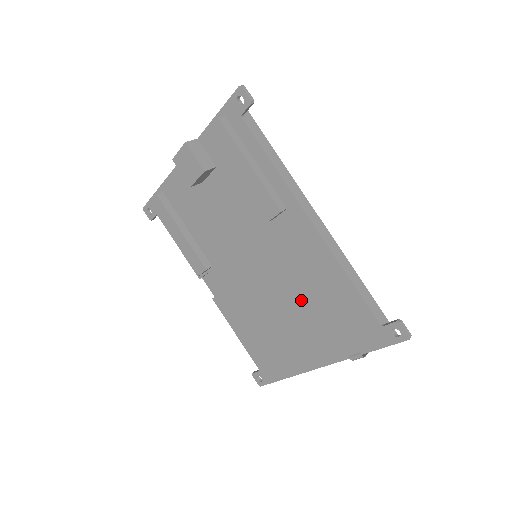
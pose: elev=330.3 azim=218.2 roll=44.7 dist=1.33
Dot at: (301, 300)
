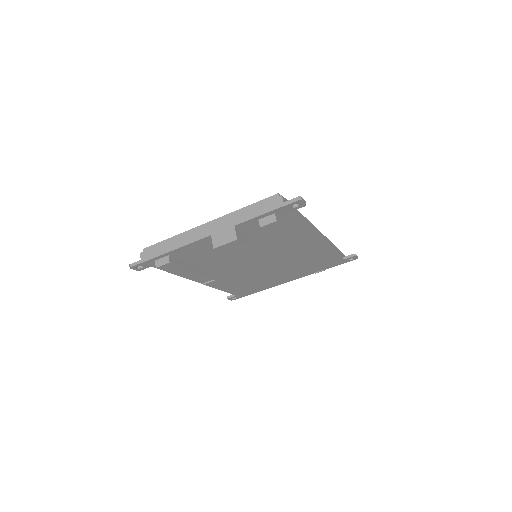
Dot at: (293, 265)
